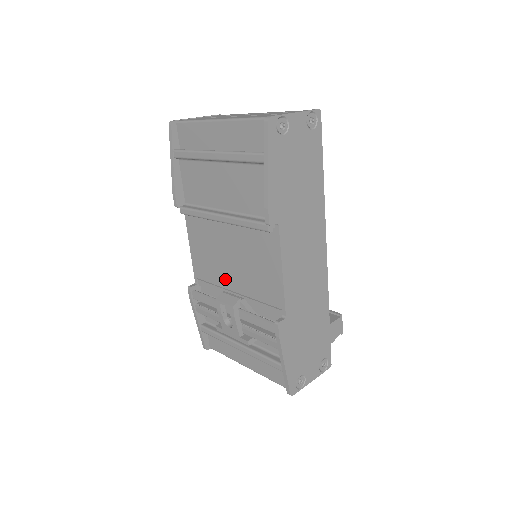
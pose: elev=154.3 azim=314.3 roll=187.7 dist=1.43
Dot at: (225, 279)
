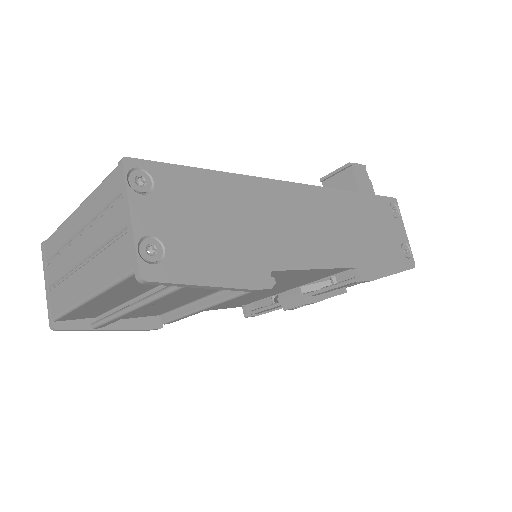
Dot at: (266, 295)
